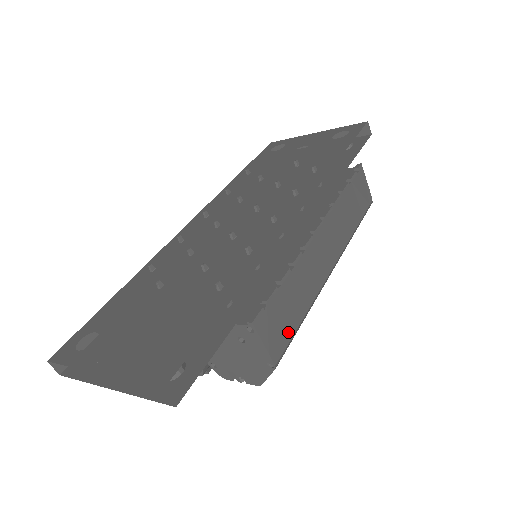
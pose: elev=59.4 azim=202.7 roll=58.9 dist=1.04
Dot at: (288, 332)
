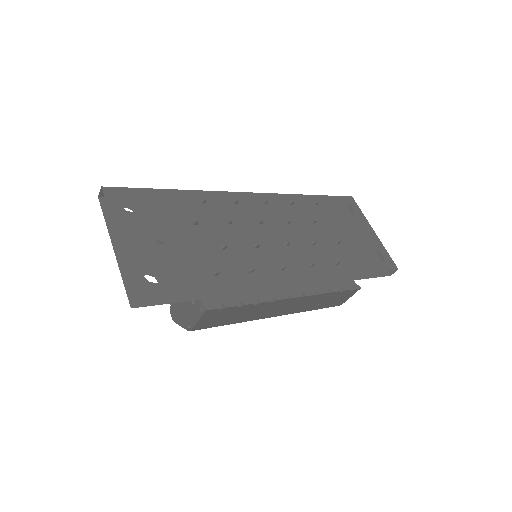
Dot at: (216, 324)
